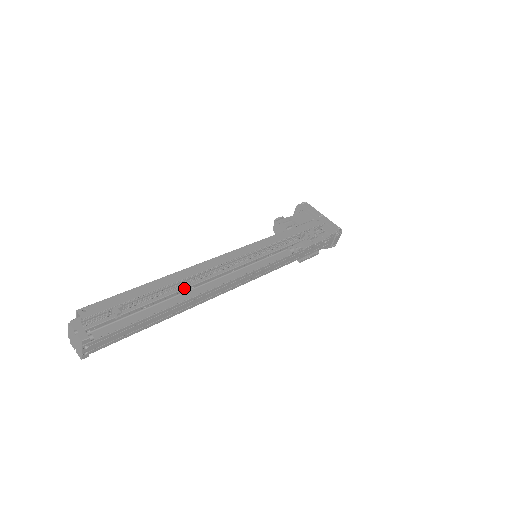
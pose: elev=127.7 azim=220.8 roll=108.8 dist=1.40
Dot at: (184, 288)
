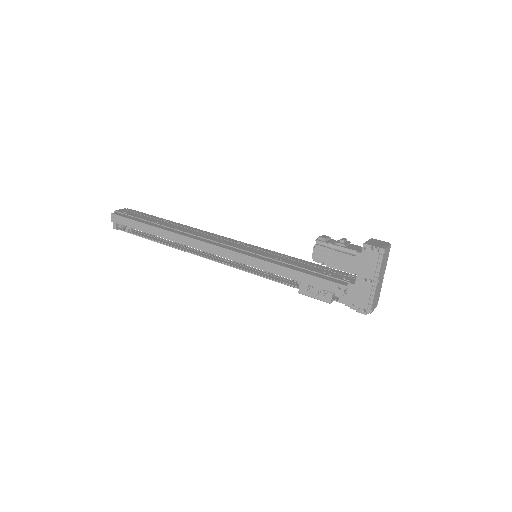
Dot at: occluded
